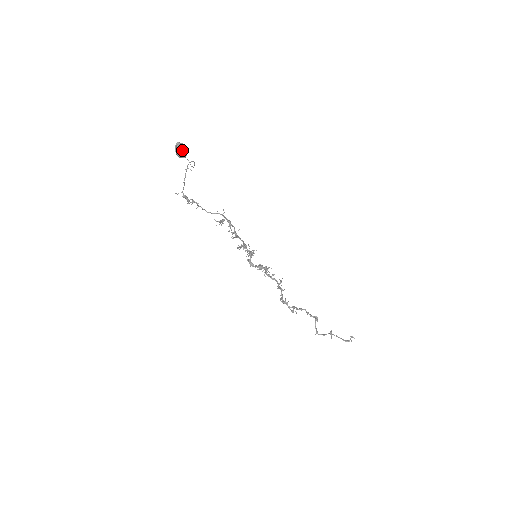
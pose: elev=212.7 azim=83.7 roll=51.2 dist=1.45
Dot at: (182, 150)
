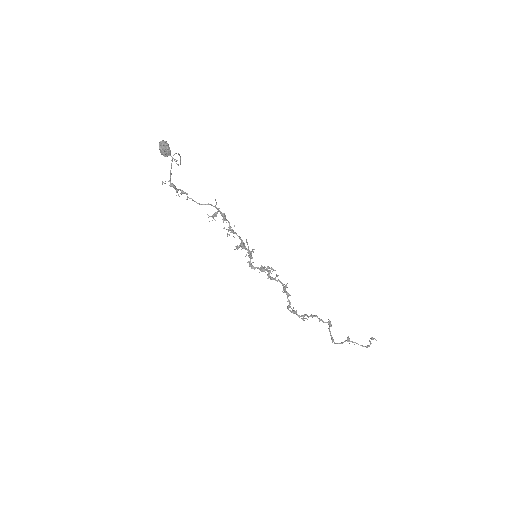
Dot at: (166, 147)
